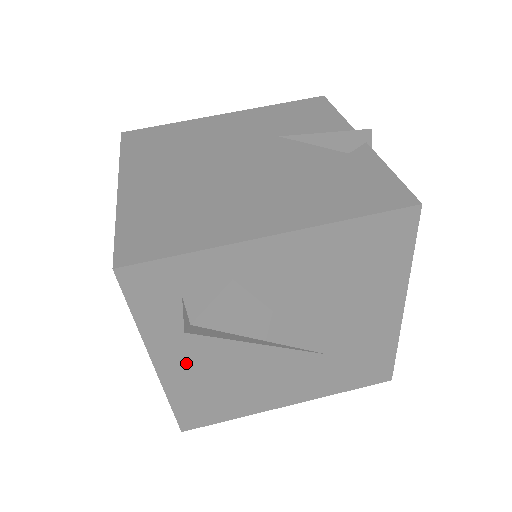
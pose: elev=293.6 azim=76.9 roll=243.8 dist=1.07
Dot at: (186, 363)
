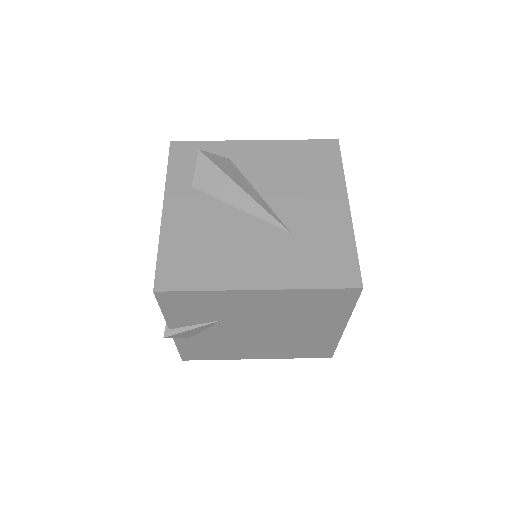
Dot at: (184, 212)
